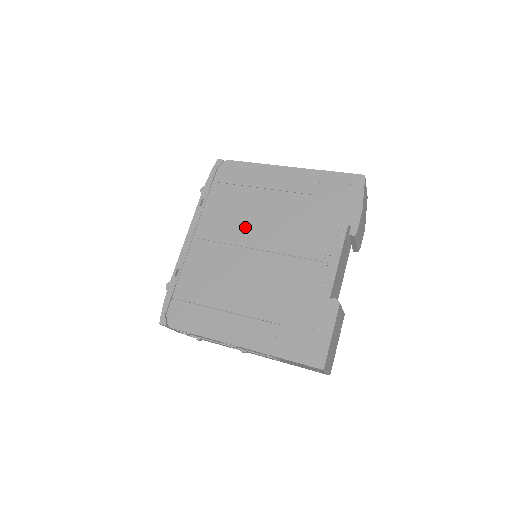
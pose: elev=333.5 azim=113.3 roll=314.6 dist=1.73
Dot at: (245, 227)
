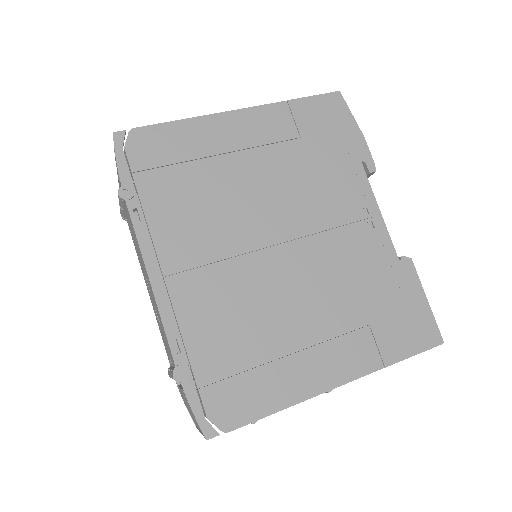
Dot at: (237, 222)
